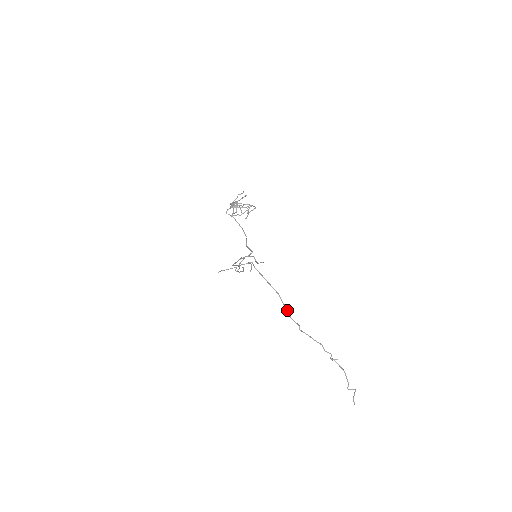
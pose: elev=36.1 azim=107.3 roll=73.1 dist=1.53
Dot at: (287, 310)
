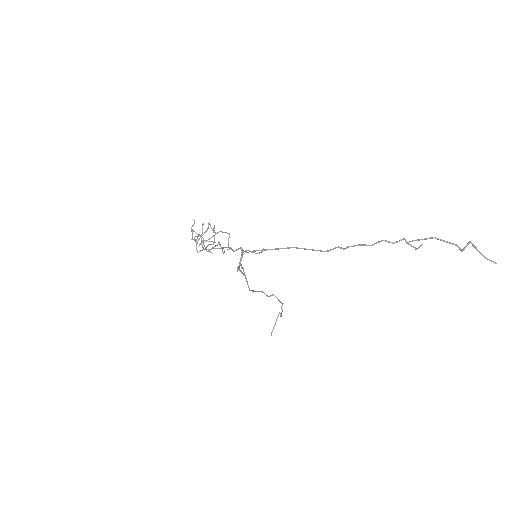
Dot at: (315, 250)
